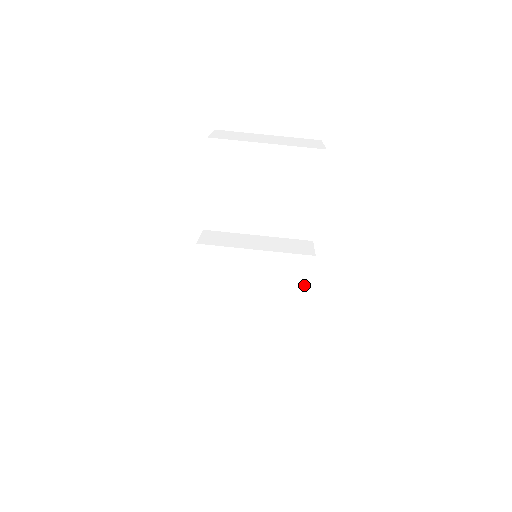
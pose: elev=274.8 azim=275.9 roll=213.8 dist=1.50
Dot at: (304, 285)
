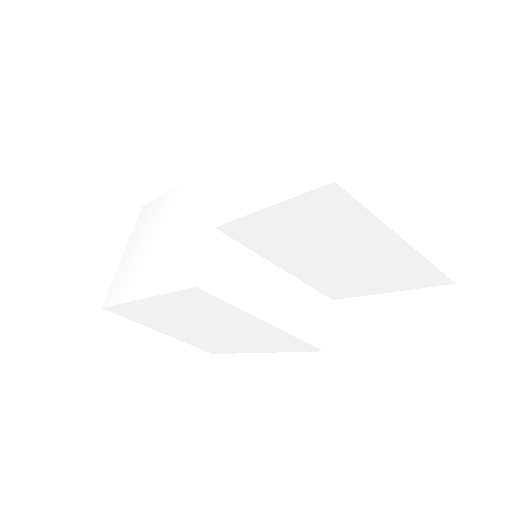
Dot at: (286, 349)
